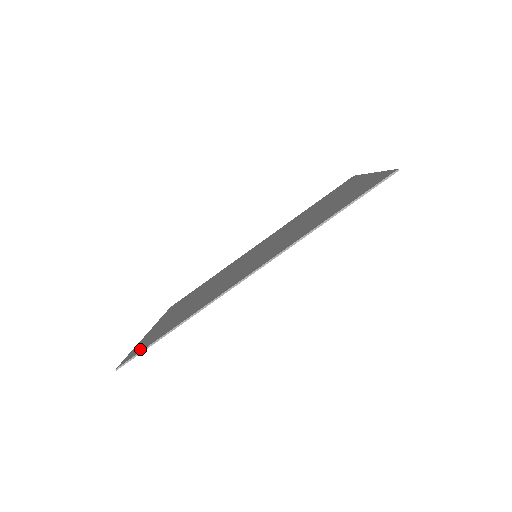
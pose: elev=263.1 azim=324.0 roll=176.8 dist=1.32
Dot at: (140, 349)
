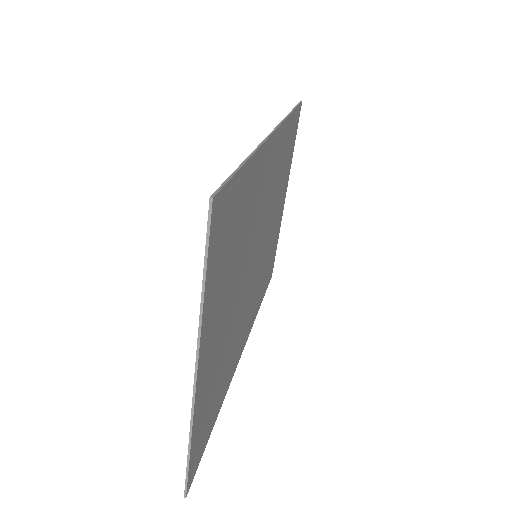
Dot at: occluded
